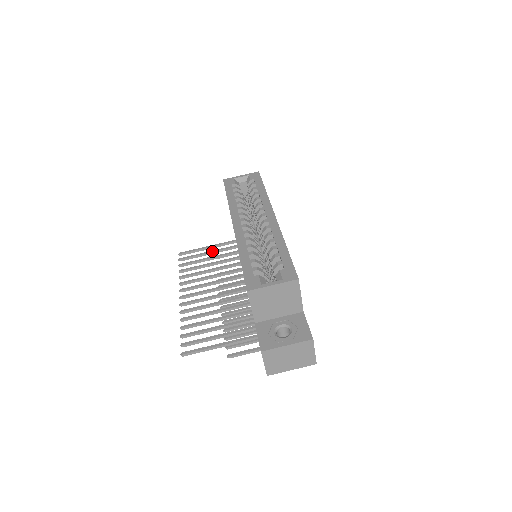
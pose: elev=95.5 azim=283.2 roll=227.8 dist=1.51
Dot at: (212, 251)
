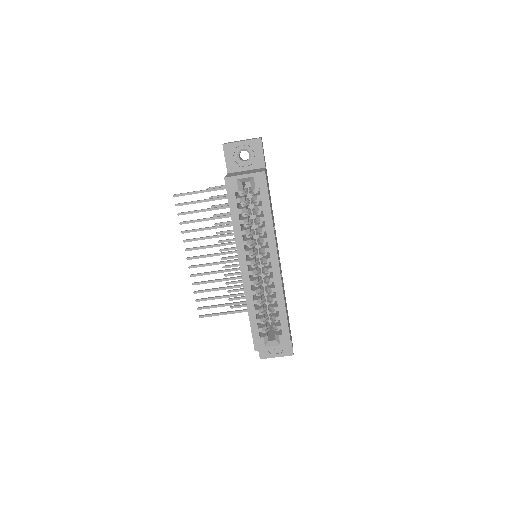
Dot at: (208, 200)
